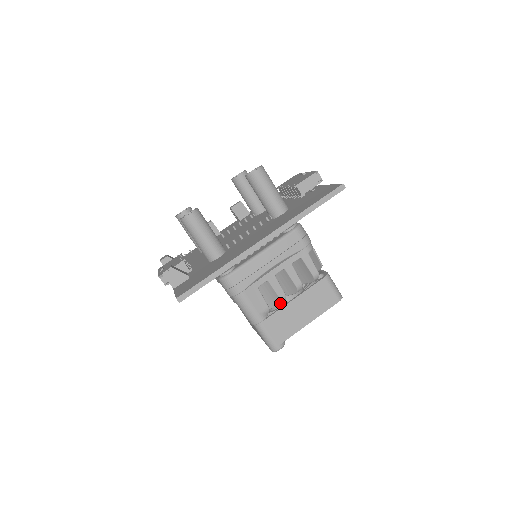
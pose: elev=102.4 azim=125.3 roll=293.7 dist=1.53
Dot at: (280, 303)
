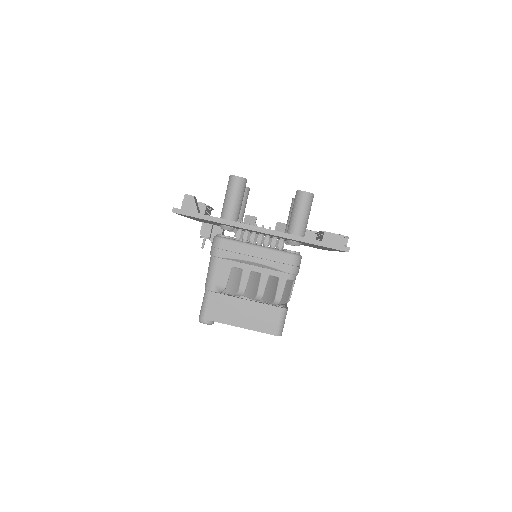
Dot at: (236, 294)
